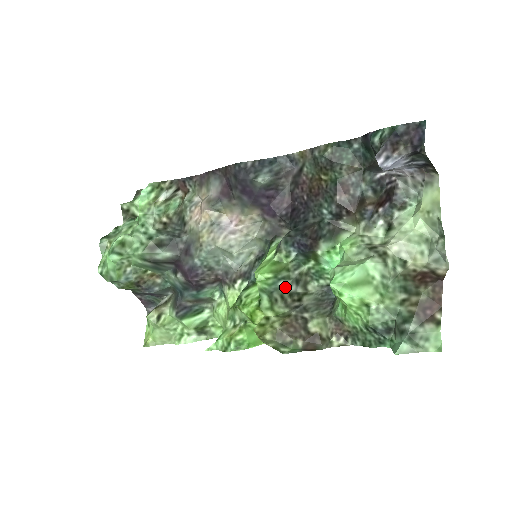
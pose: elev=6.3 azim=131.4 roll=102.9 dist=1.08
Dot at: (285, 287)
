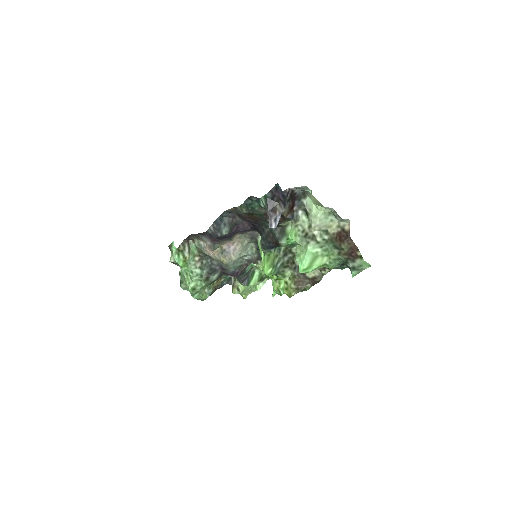
Dot at: (282, 263)
